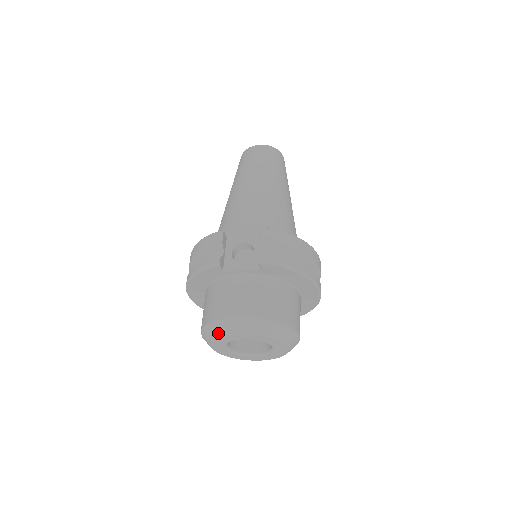
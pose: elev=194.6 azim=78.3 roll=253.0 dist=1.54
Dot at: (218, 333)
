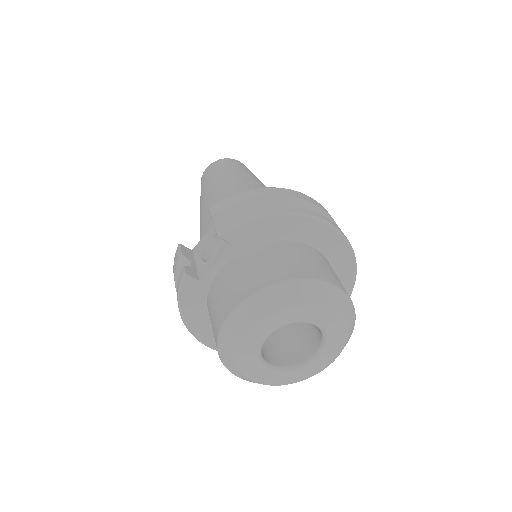
Dot at: (232, 351)
